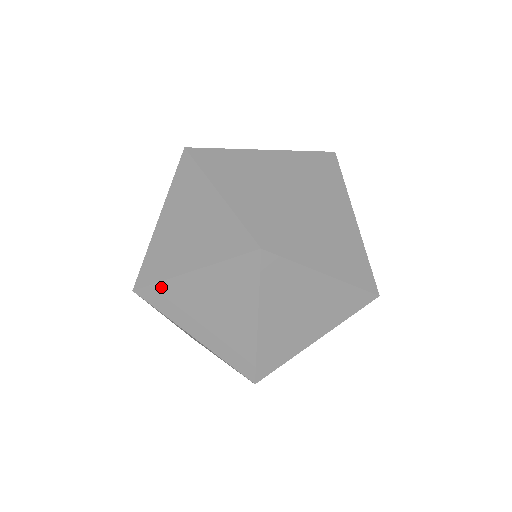
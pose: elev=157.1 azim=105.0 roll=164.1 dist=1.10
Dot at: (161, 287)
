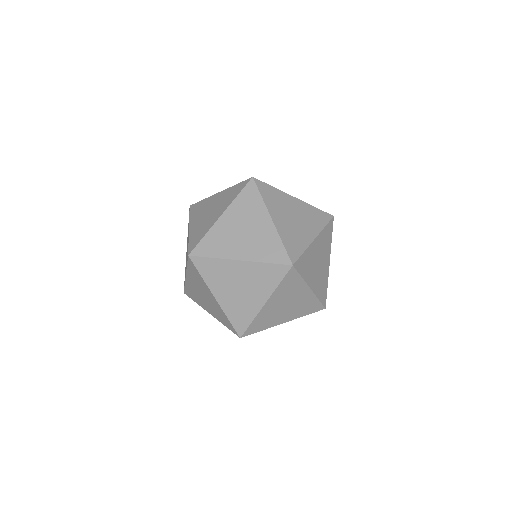
Dot at: (187, 288)
